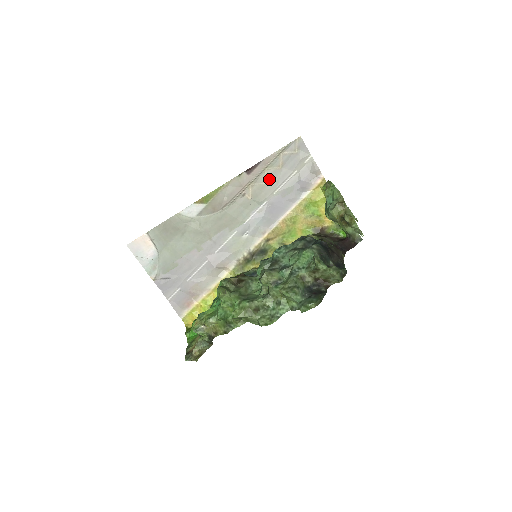
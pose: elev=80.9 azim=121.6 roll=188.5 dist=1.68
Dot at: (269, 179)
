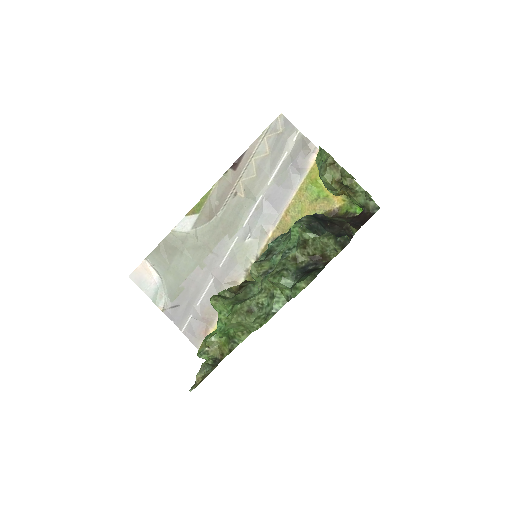
Dot at: (259, 169)
